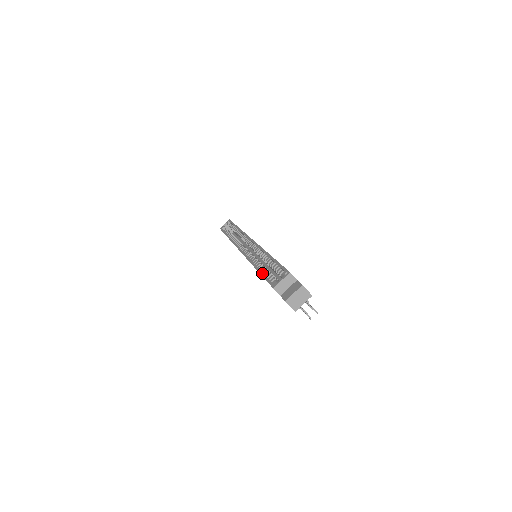
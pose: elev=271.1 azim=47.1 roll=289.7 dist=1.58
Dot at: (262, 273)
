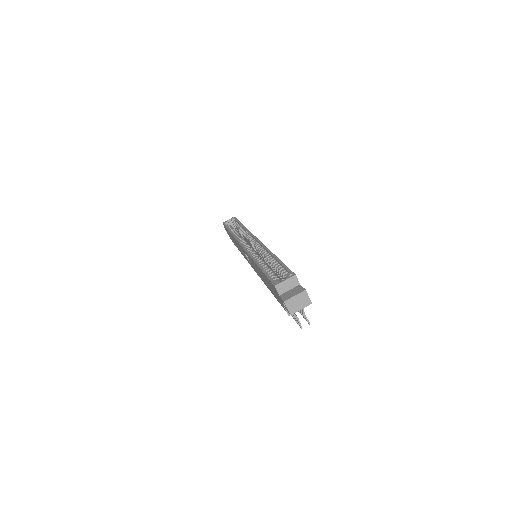
Dot at: (264, 270)
